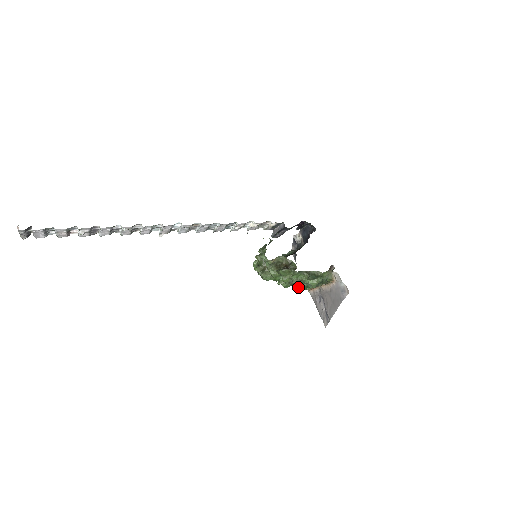
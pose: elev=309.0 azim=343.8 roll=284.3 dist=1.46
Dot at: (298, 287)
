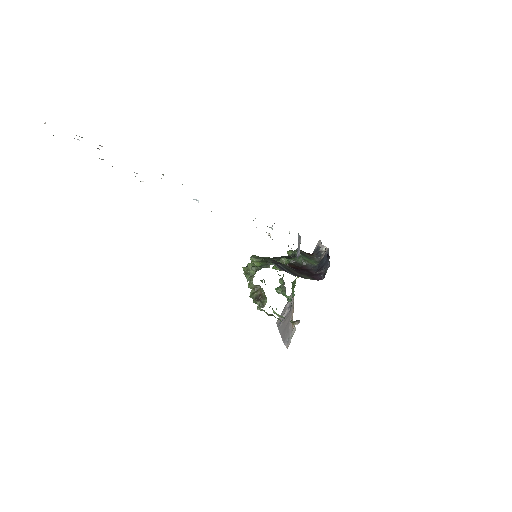
Dot at: (277, 292)
